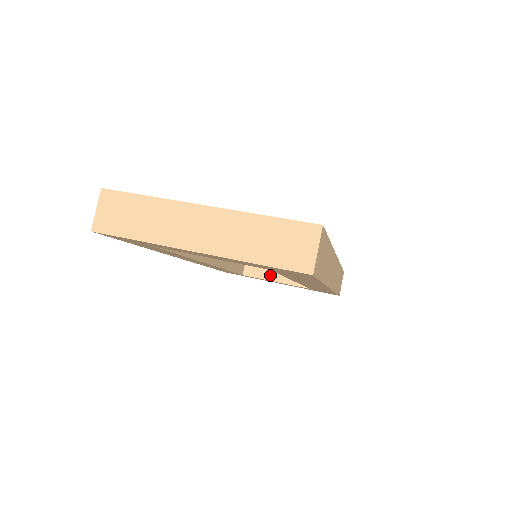
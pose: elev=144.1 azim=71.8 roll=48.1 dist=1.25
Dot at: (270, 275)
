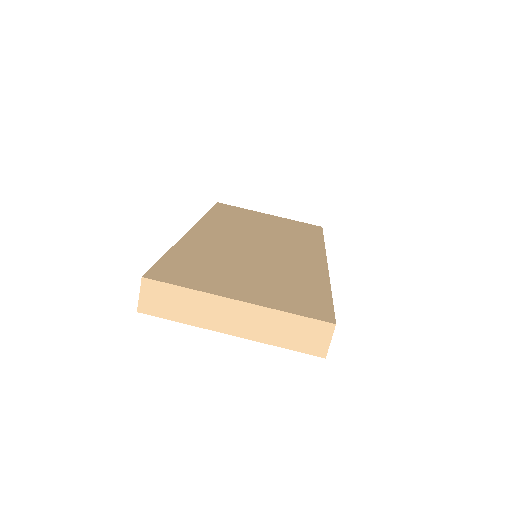
Dot at: occluded
